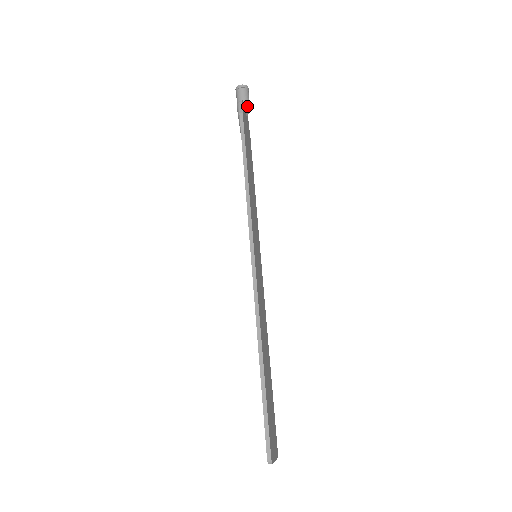
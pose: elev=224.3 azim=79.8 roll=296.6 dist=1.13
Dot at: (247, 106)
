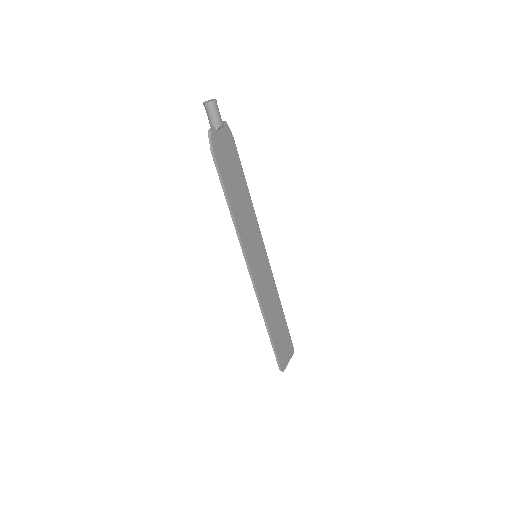
Dot at: (218, 127)
